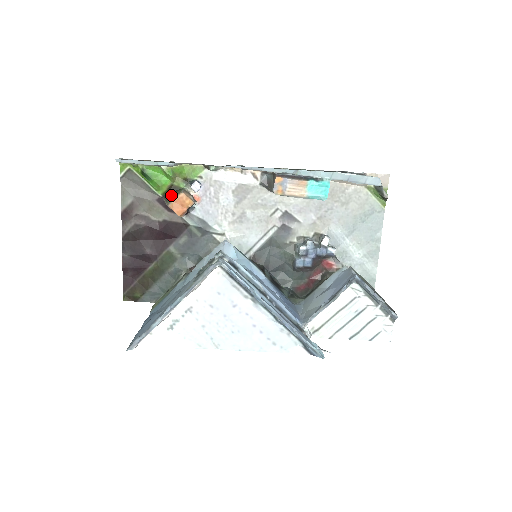
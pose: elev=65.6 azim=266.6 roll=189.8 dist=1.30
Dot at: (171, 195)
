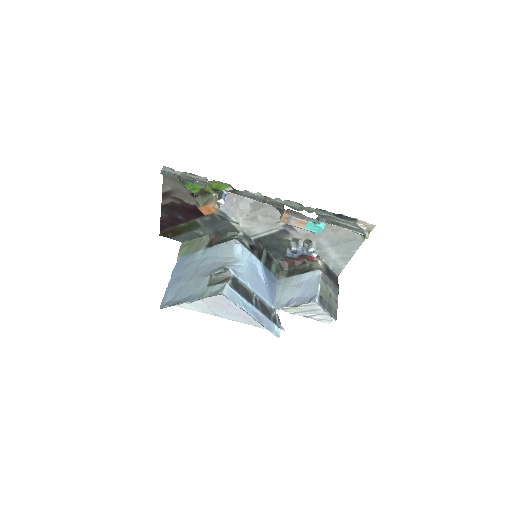
Dot at: (201, 199)
